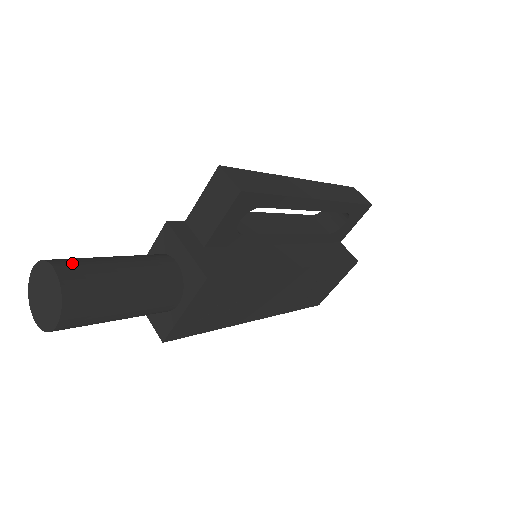
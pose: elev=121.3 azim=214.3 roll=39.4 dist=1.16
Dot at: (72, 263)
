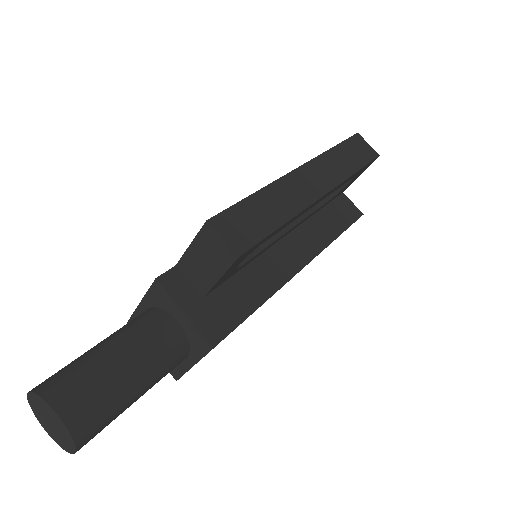
Dot at: (70, 389)
